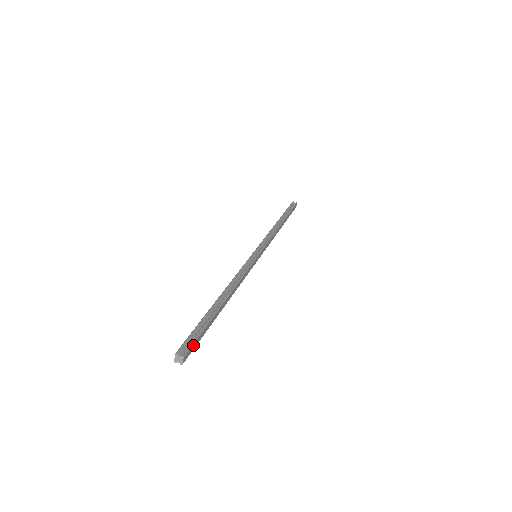
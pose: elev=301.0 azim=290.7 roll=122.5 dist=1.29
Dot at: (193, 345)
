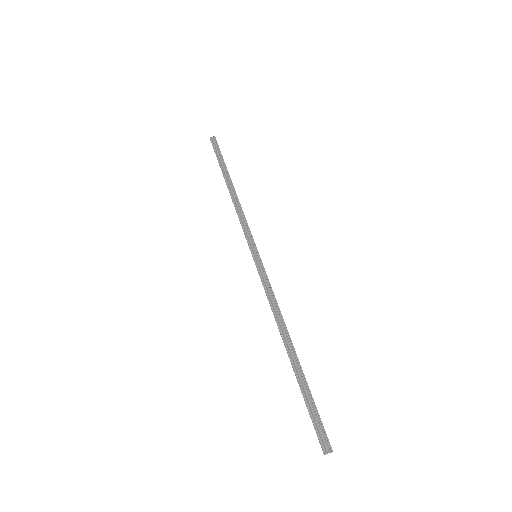
Dot at: (323, 427)
